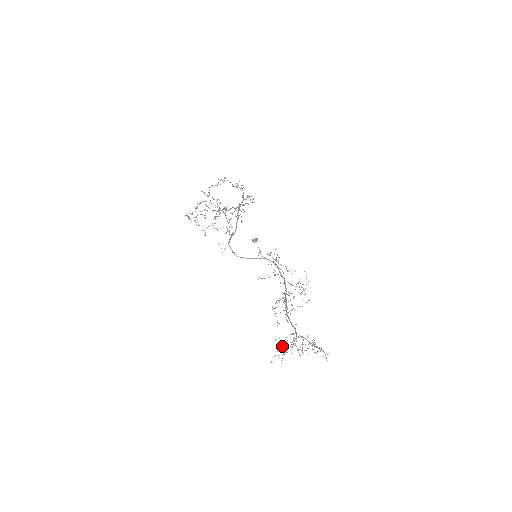
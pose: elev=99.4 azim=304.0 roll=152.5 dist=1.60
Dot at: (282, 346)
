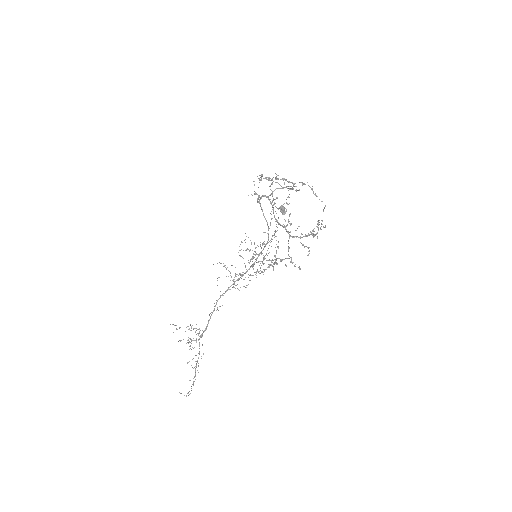
Dot at: occluded
